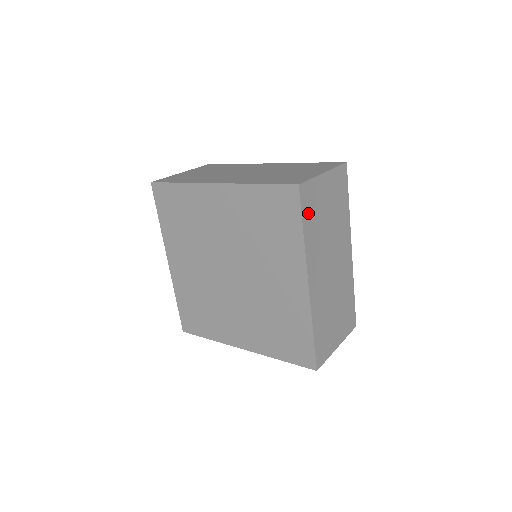
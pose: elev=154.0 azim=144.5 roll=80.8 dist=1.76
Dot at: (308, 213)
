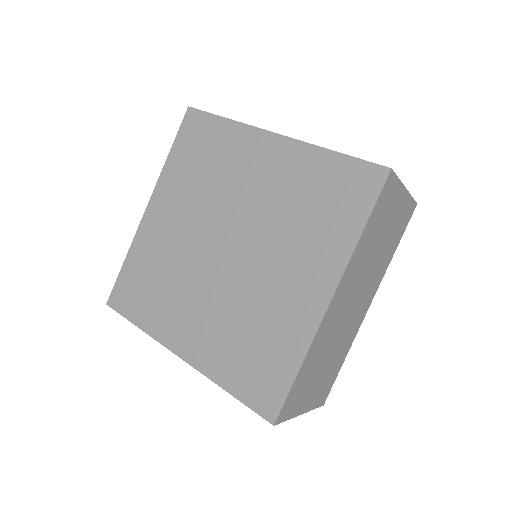
Dot at: occluded
